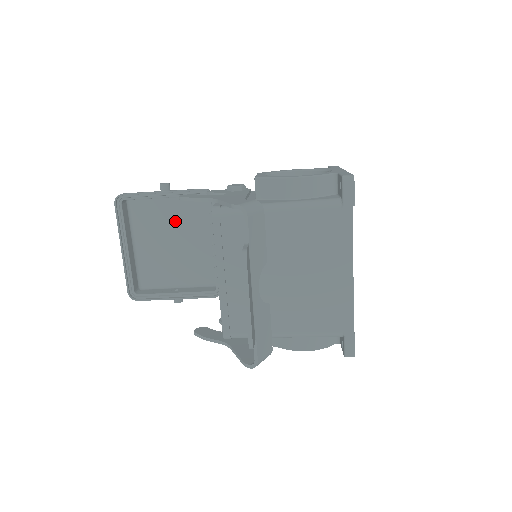
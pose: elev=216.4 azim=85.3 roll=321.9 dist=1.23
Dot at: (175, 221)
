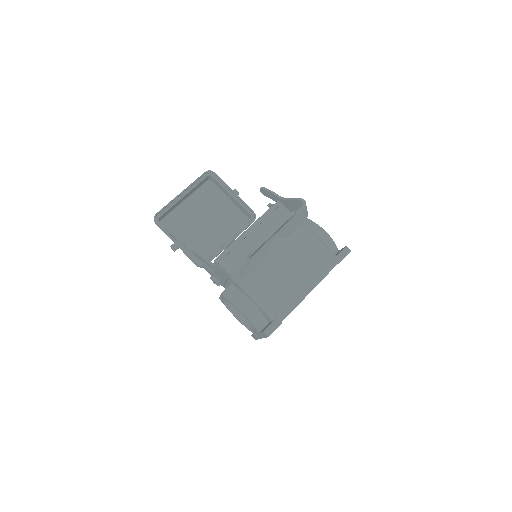
Dot at: (219, 213)
